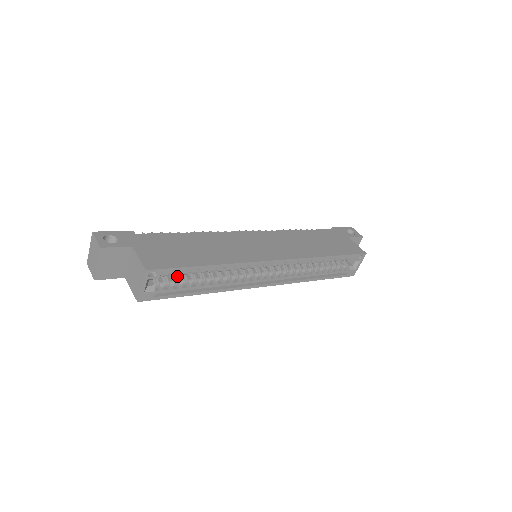
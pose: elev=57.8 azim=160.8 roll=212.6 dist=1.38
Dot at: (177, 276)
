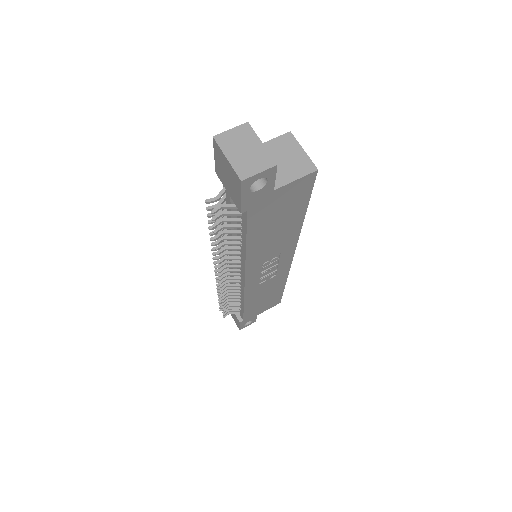
Dot at: occluded
